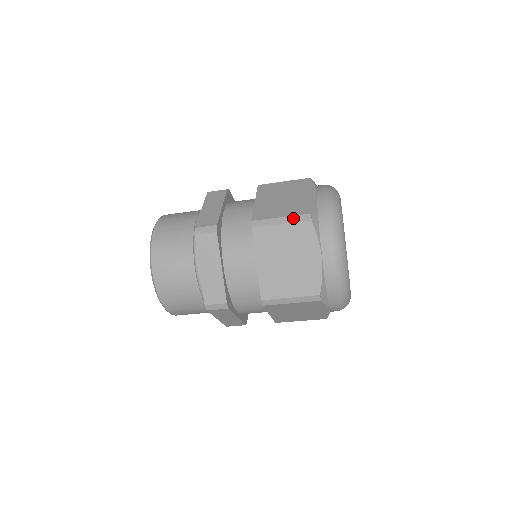
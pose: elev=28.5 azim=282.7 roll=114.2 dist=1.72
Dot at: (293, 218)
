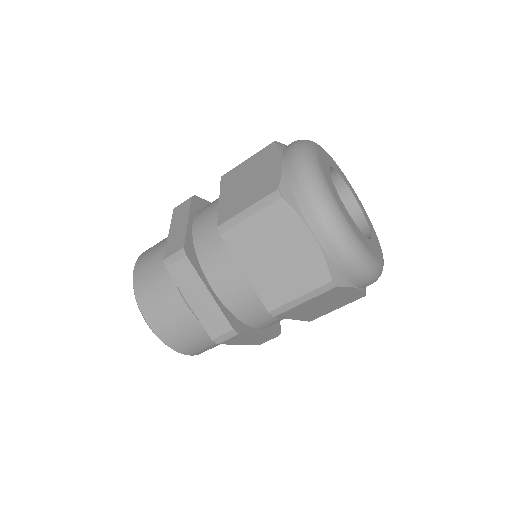
Dot at: occluded
